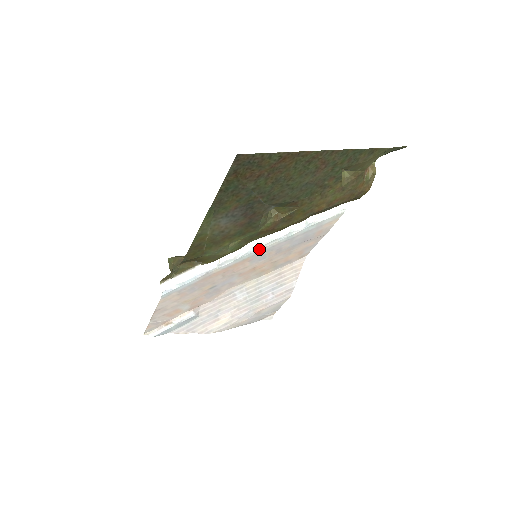
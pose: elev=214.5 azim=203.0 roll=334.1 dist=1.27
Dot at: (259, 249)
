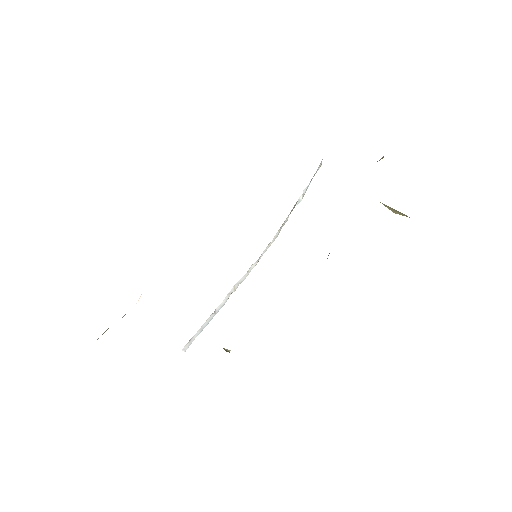
Dot at: occluded
